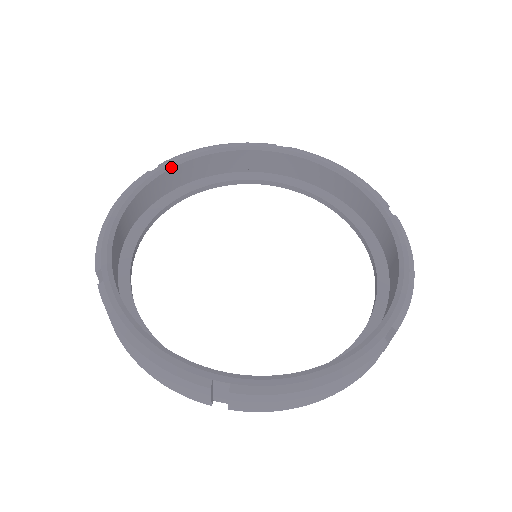
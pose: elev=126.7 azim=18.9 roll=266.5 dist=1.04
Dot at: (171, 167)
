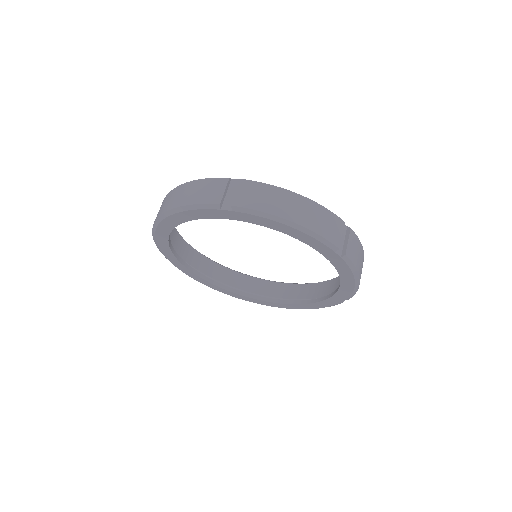
Dot at: occluded
